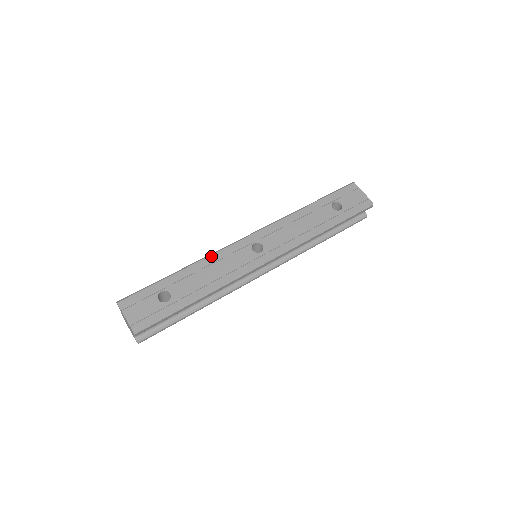
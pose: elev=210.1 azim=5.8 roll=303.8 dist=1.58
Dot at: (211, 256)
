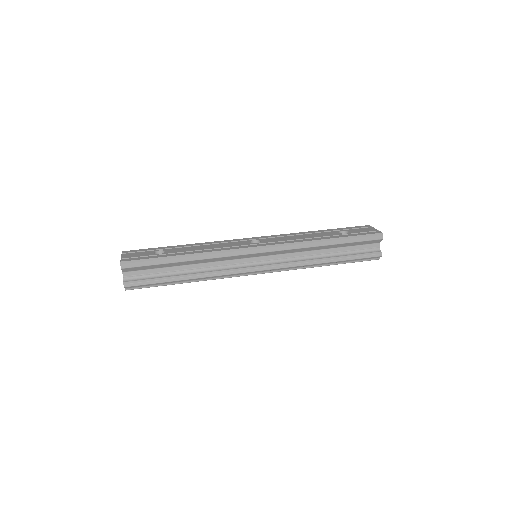
Dot at: (213, 242)
